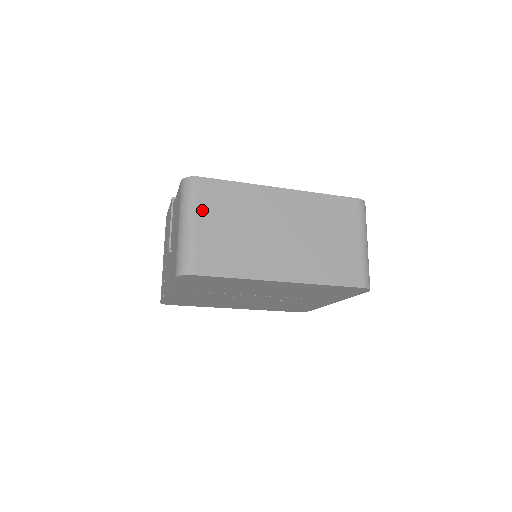
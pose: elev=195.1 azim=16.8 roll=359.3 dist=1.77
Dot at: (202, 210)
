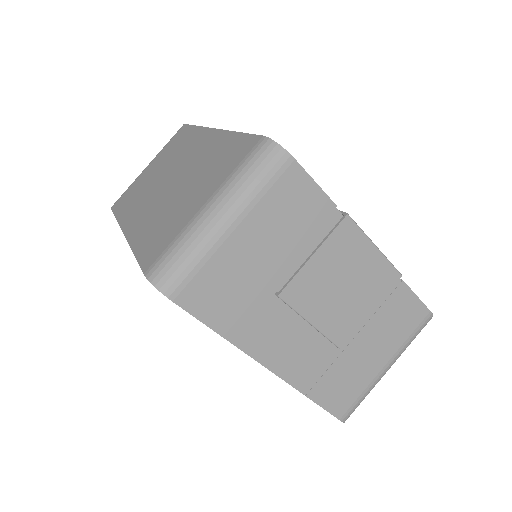
Dot at: (160, 154)
